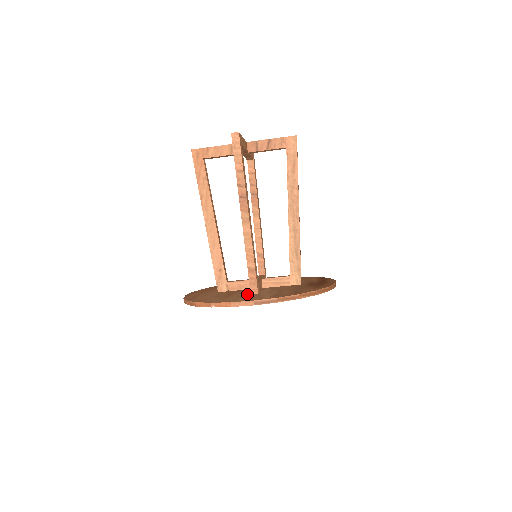
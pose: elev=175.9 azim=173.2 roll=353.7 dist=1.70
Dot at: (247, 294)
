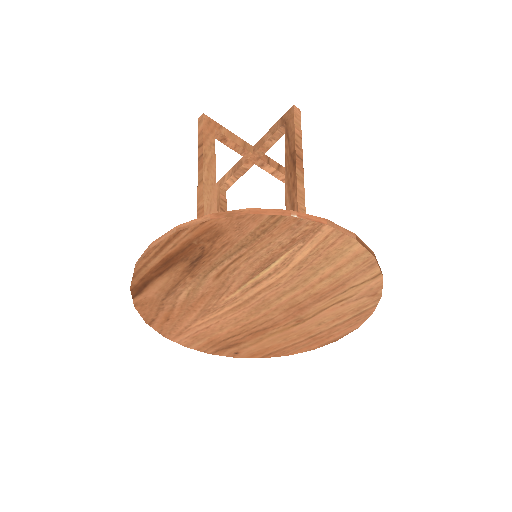
Dot at: occluded
